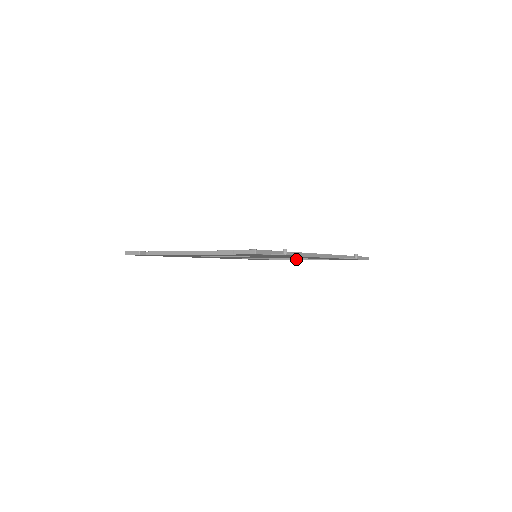
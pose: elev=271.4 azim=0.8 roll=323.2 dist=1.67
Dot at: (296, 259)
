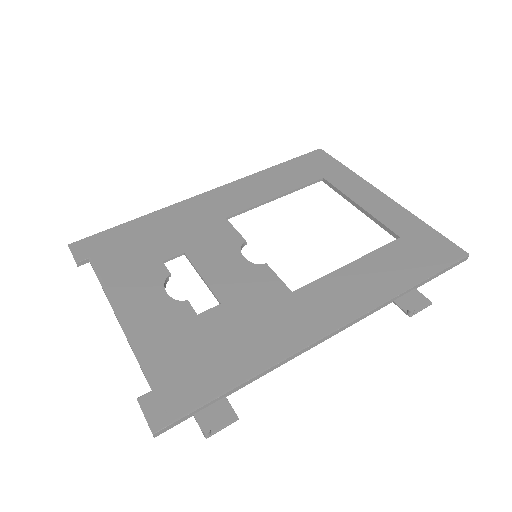
Dot at: occluded
